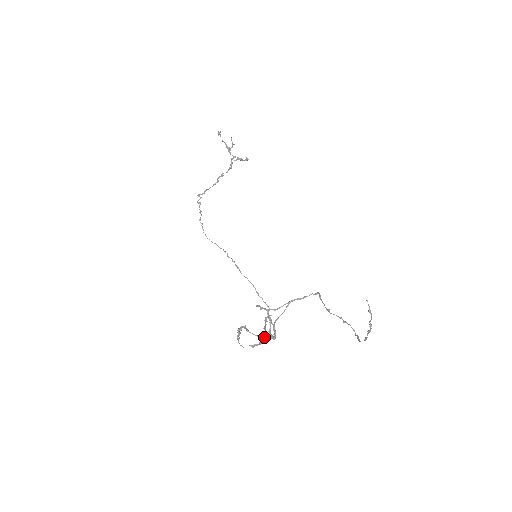
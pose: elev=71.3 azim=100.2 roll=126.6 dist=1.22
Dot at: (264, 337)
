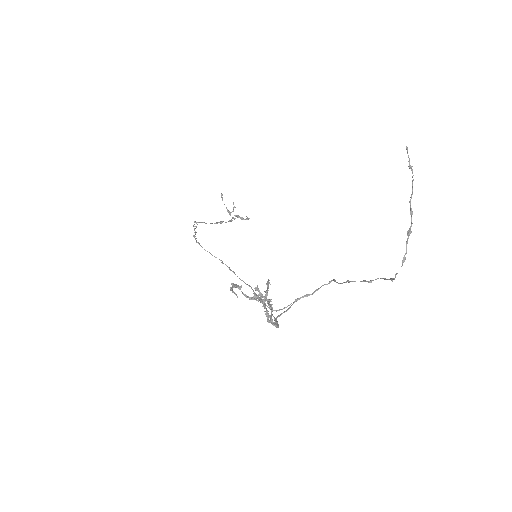
Dot at: (265, 298)
